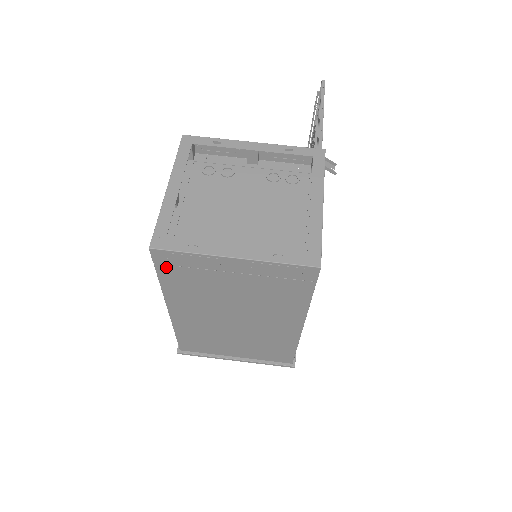
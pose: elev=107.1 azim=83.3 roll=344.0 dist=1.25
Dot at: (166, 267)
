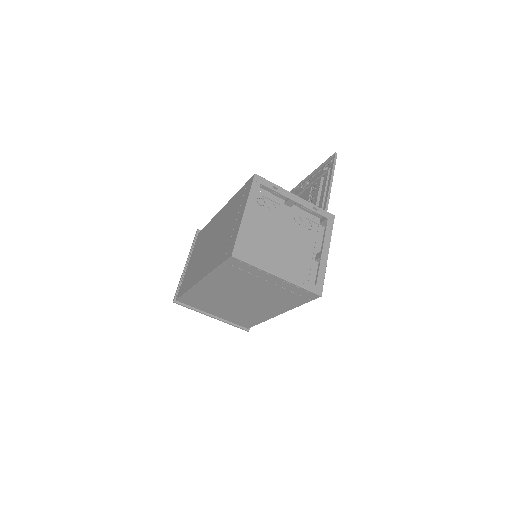
Dot at: (230, 266)
